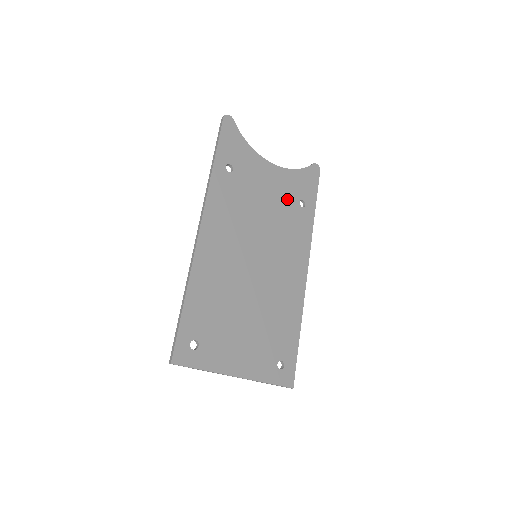
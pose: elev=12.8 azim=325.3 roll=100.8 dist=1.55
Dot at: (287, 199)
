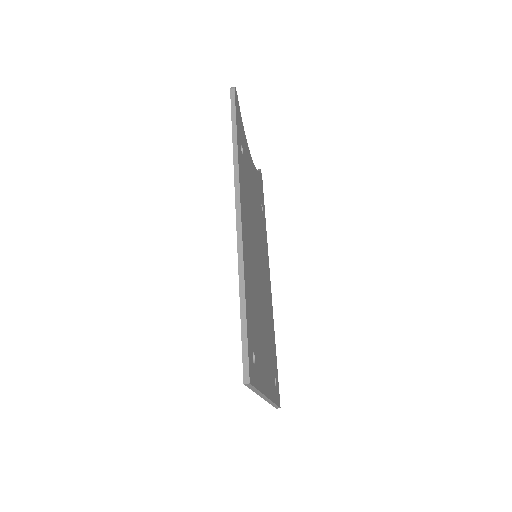
Dot at: (258, 200)
